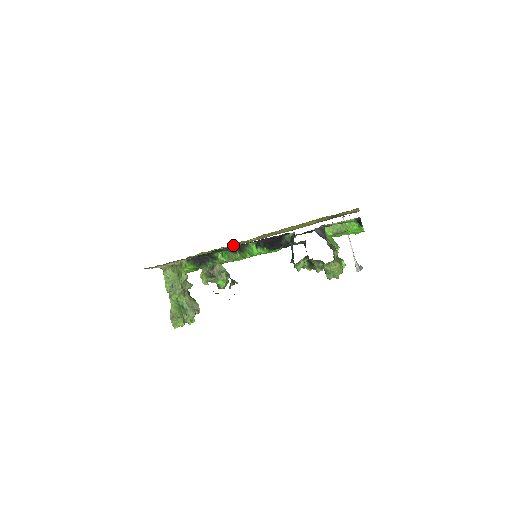
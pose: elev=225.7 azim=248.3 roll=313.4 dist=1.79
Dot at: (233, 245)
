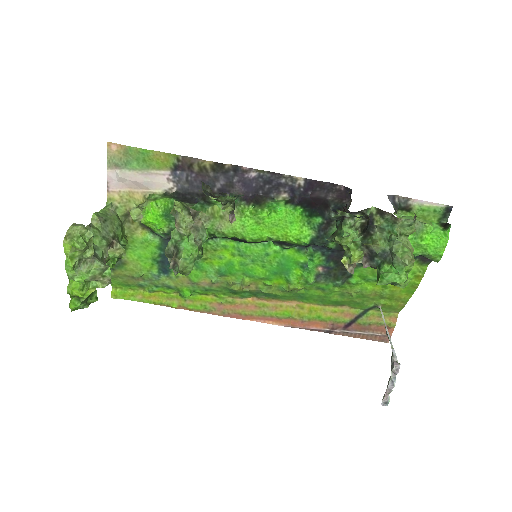
Dot at: (192, 303)
